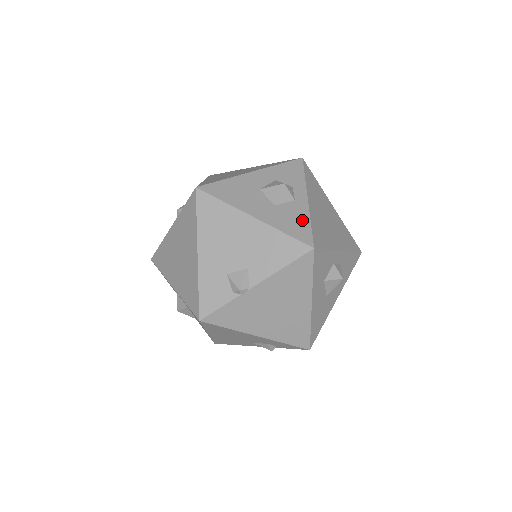
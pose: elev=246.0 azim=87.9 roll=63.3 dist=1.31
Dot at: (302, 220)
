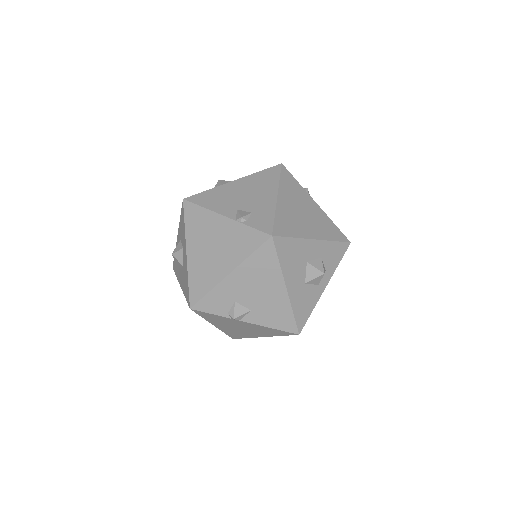
Dot at: (310, 306)
